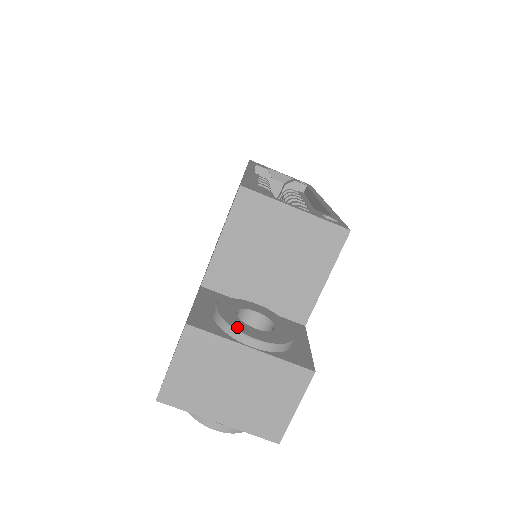
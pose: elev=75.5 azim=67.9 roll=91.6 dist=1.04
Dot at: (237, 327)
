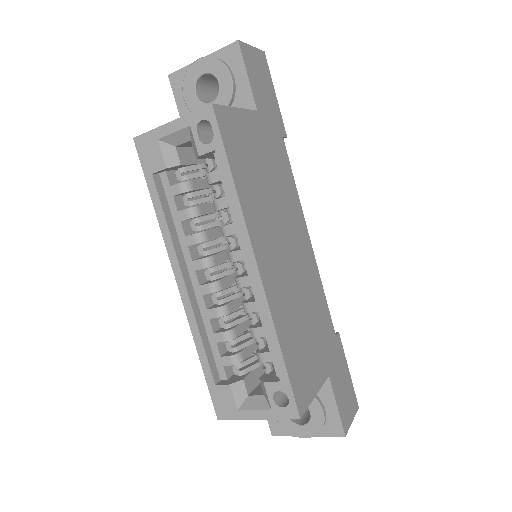
Dot at: (293, 433)
